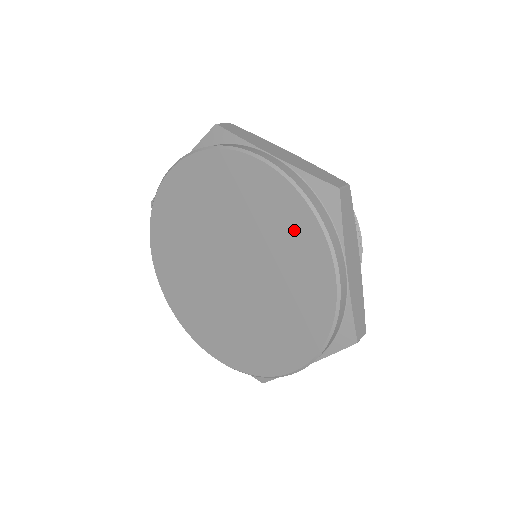
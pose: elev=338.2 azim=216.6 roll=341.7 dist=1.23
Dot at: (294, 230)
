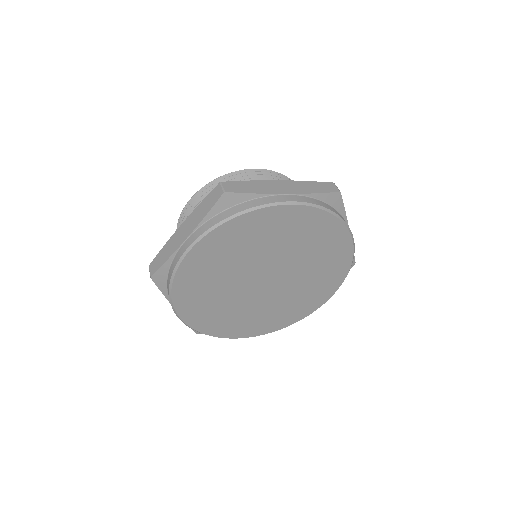
Dot at: (322, 233)
